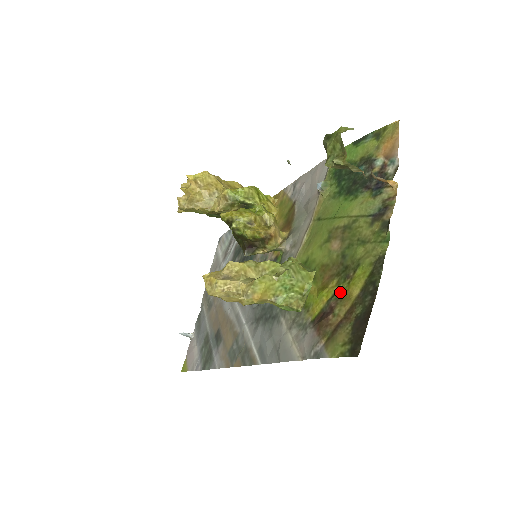
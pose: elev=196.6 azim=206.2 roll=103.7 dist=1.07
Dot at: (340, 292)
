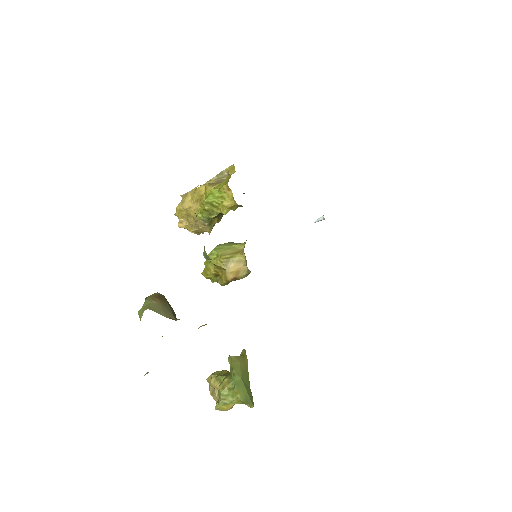
Dot at: occluded
